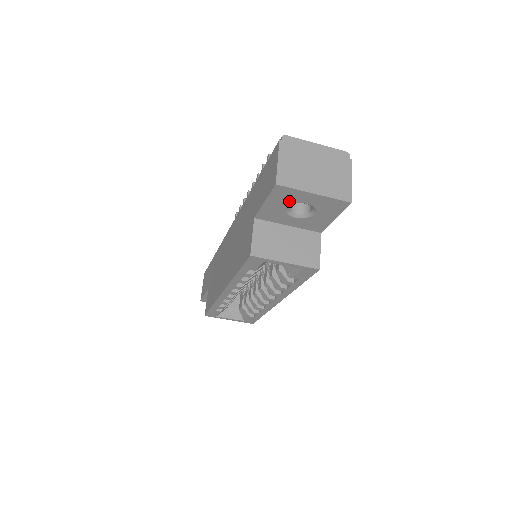
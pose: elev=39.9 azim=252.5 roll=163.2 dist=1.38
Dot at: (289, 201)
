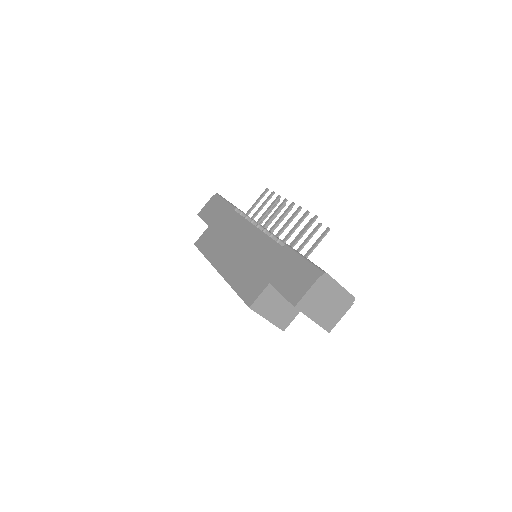
Dot at: occluded
